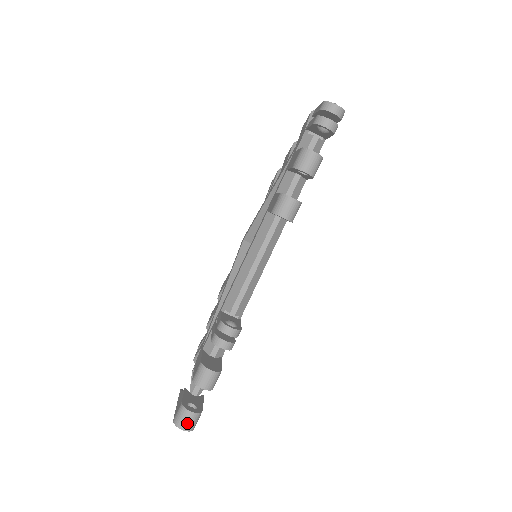
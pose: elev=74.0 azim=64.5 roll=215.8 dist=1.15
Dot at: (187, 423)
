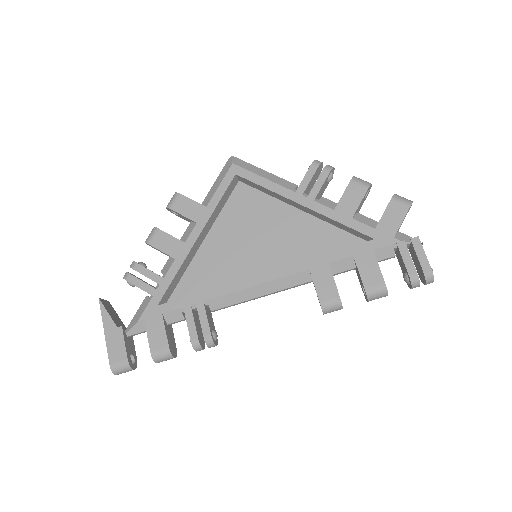
Dot at: occluded
